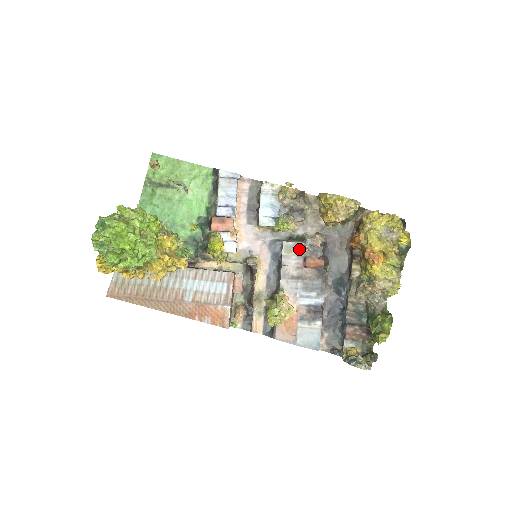
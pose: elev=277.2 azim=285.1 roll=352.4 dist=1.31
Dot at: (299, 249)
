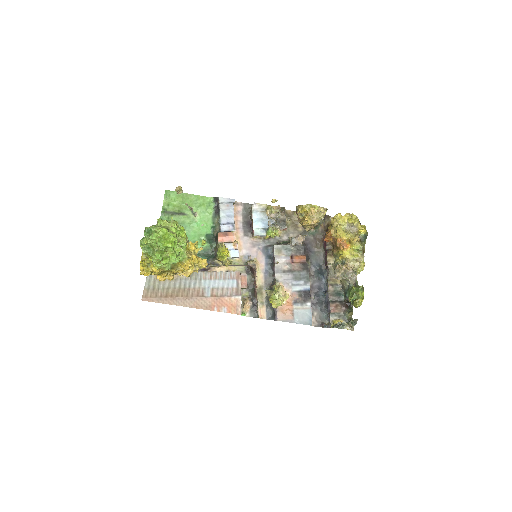
Dot at: (286, 250)
